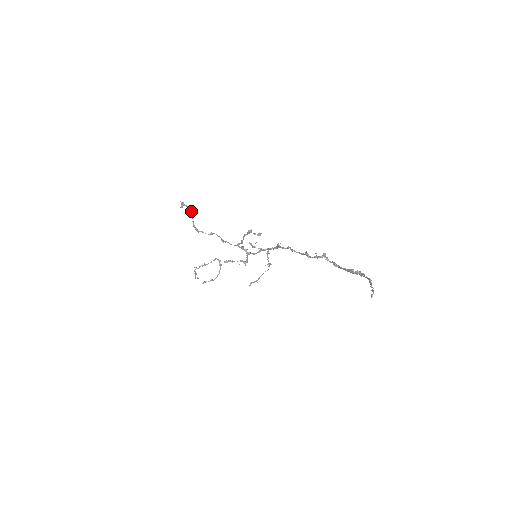
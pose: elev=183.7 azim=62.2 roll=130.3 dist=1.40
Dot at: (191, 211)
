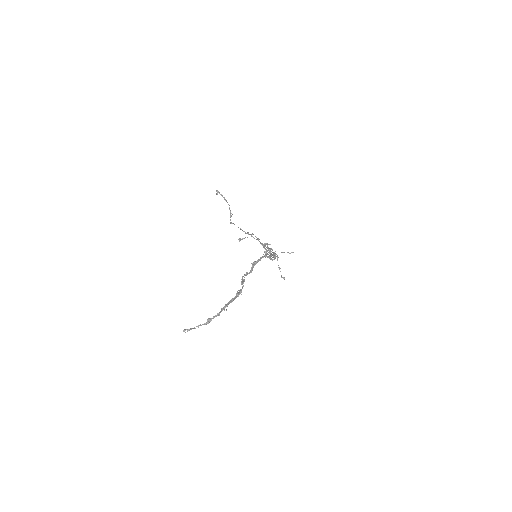
Dot at: (225, 199)
